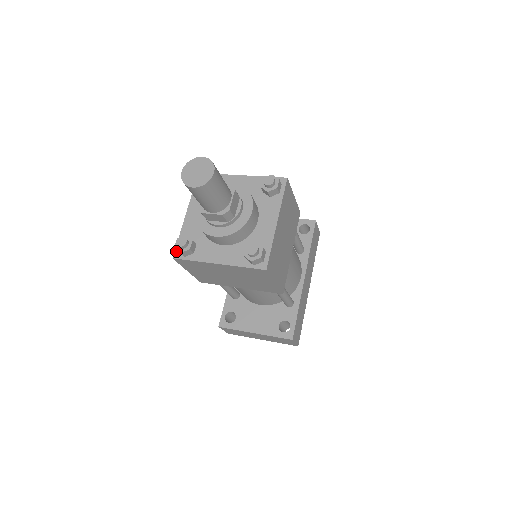
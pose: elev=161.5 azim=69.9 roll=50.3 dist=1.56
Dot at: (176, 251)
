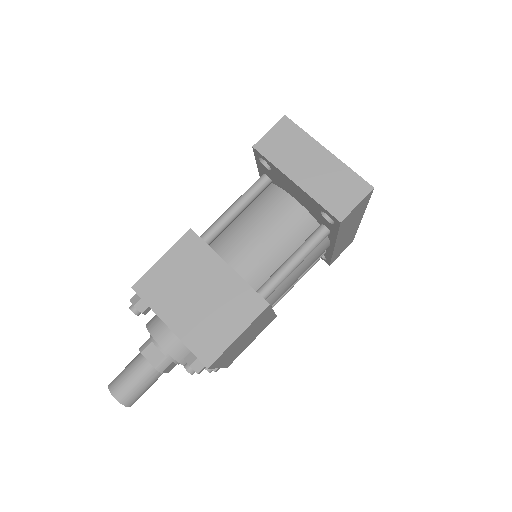
Dot at: occluded
